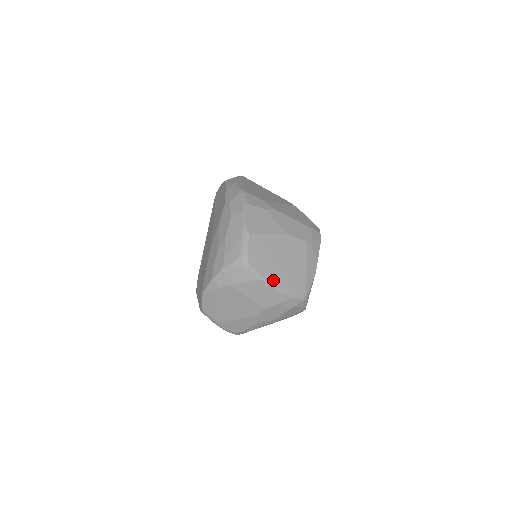
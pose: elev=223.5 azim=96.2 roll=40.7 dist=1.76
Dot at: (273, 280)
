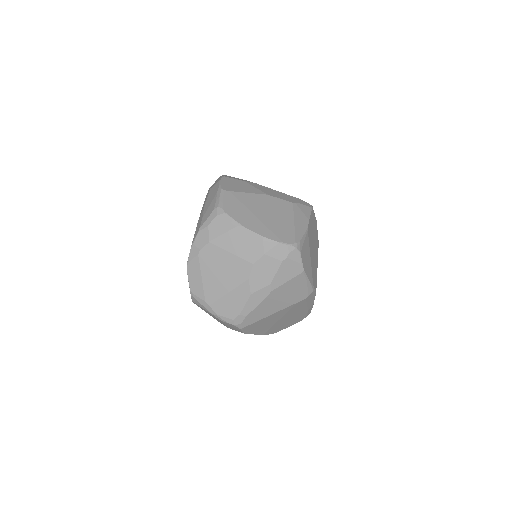
Dot at: (253, 227)
